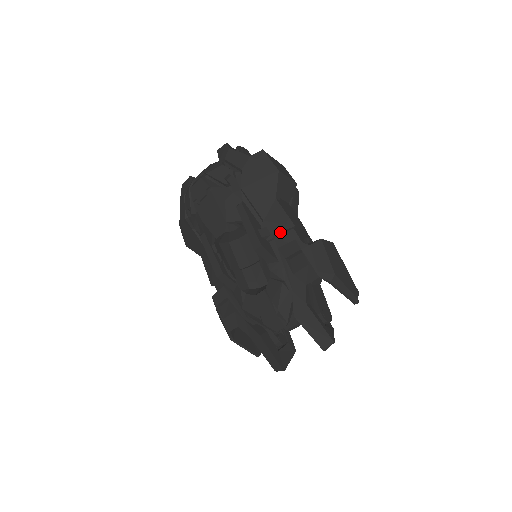
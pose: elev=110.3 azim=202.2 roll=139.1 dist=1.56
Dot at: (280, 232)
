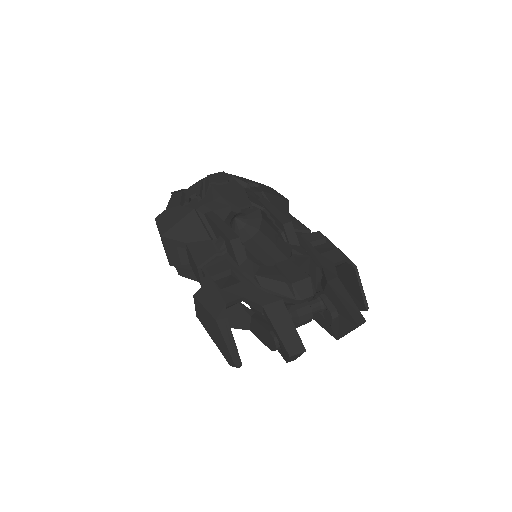
Dot at: (297, 230)
